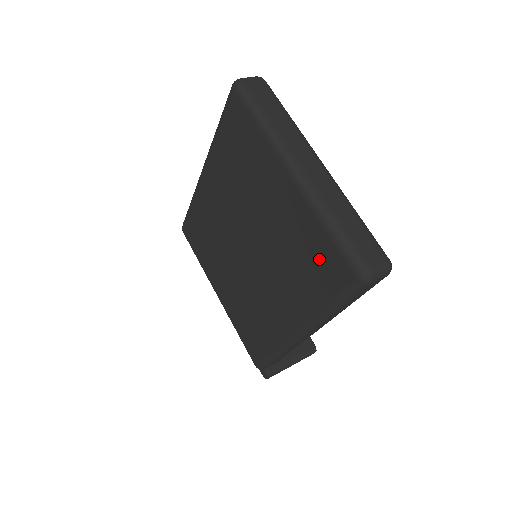
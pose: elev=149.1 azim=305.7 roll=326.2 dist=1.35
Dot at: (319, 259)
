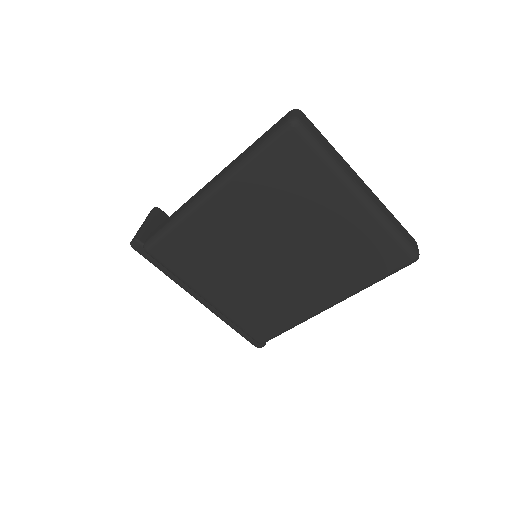
Dot at: (375, 253)
